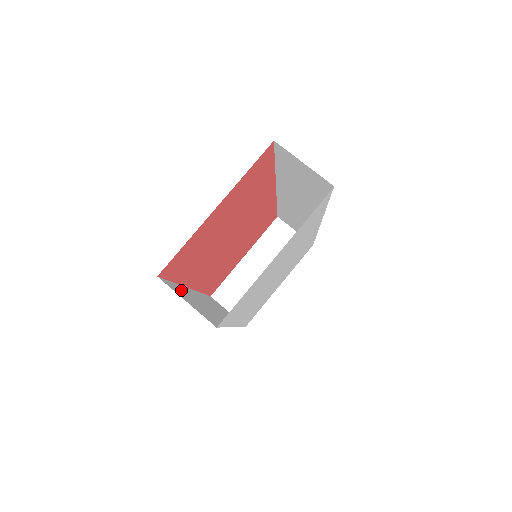
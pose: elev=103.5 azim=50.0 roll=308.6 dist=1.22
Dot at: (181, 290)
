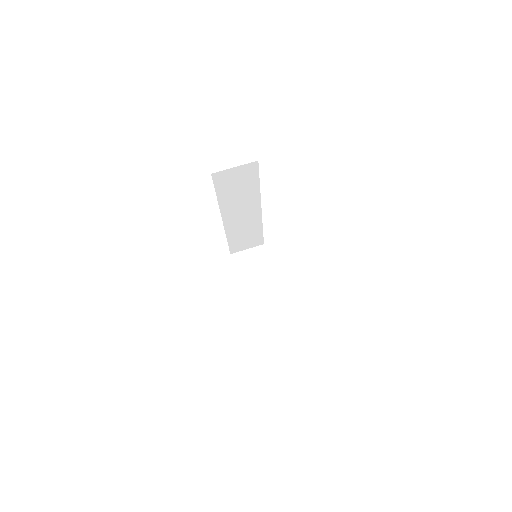
Dot at: occluded
